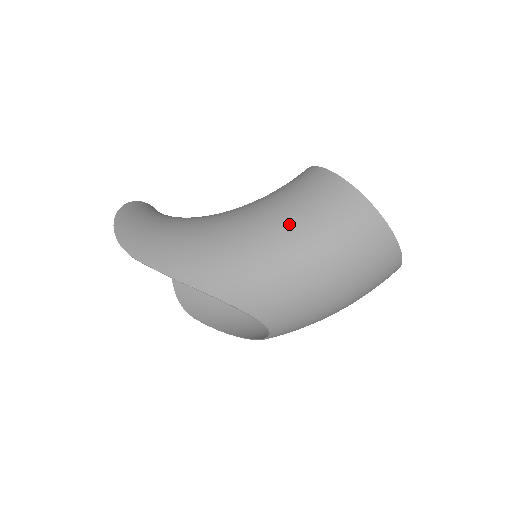
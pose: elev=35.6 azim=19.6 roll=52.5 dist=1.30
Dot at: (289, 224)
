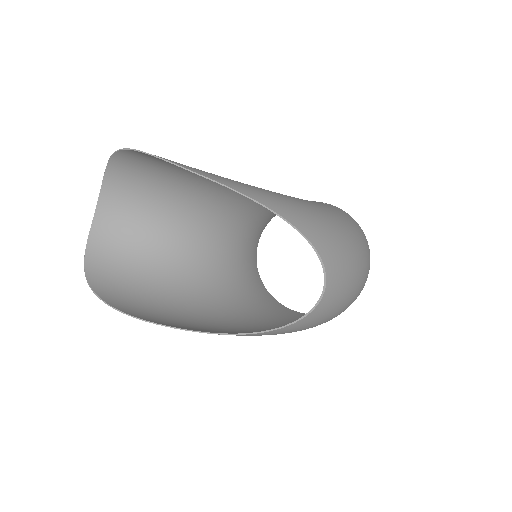
Dot at: (331, 210)
